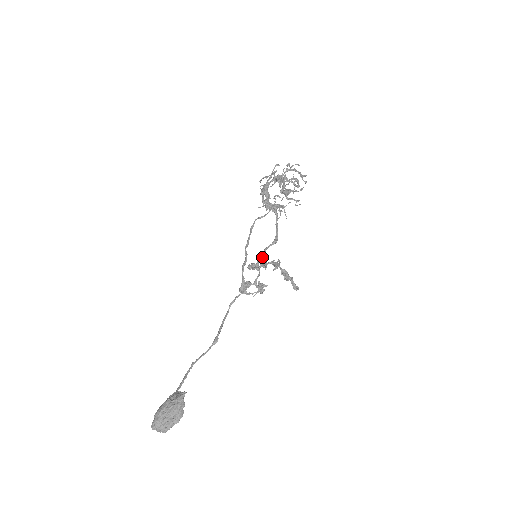
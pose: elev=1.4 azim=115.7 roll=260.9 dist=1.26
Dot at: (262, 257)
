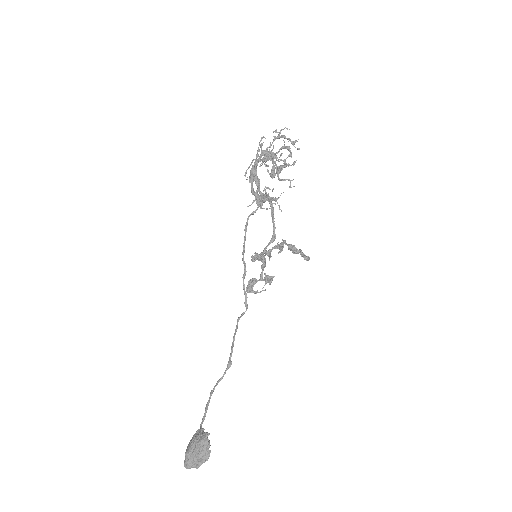
Dot at: (262, 259)
